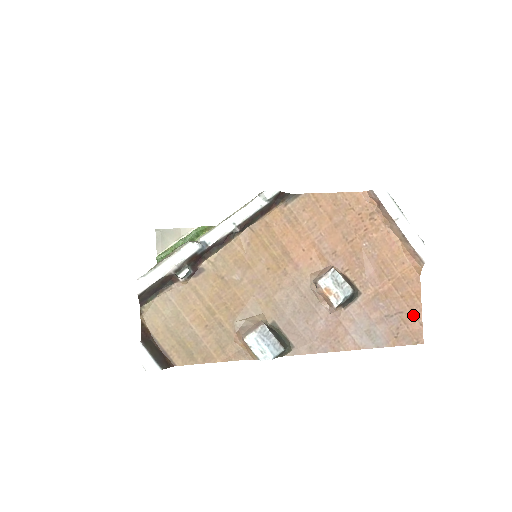
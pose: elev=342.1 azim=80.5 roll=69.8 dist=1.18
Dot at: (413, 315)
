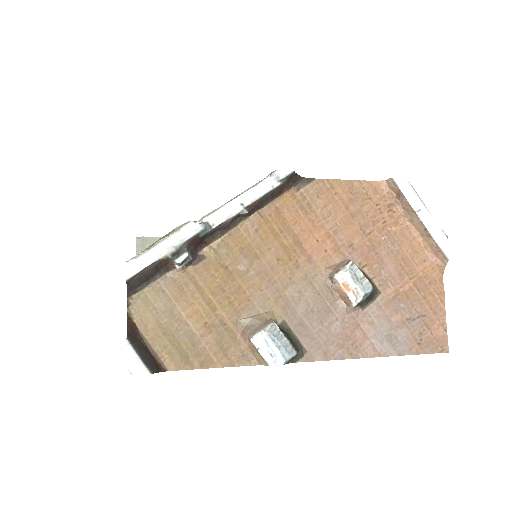
Dot at: (437, 319)
